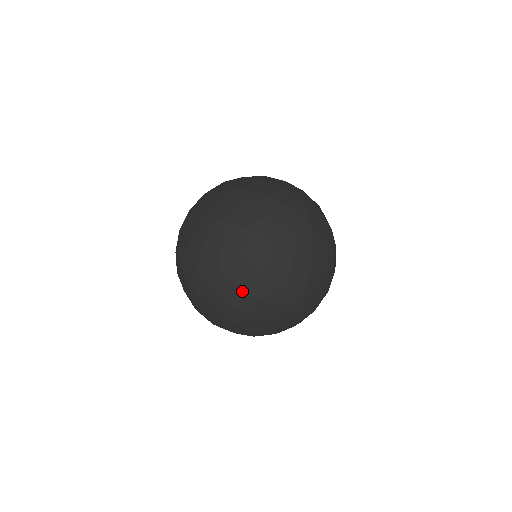
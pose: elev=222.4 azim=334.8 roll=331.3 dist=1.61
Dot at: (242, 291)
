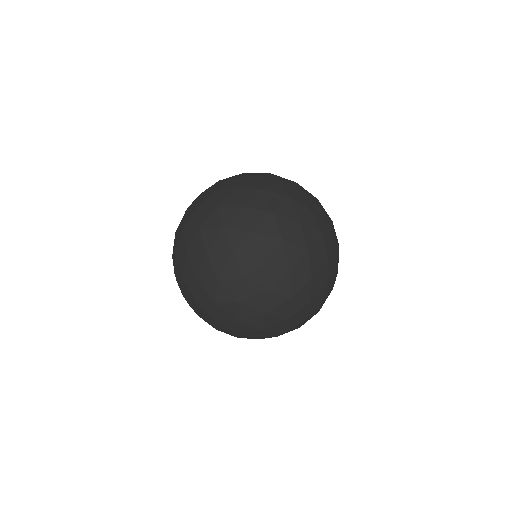
Dot at: (249, 210)
